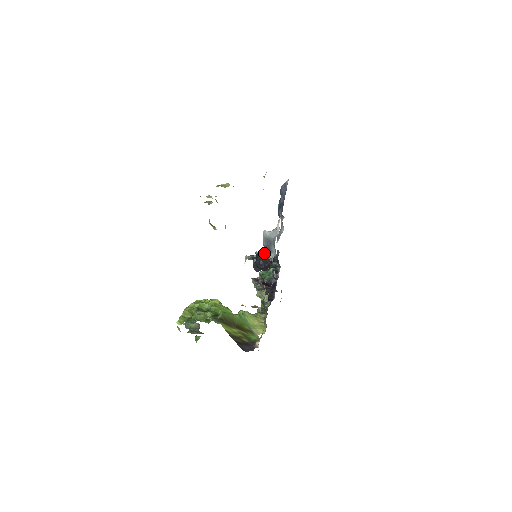
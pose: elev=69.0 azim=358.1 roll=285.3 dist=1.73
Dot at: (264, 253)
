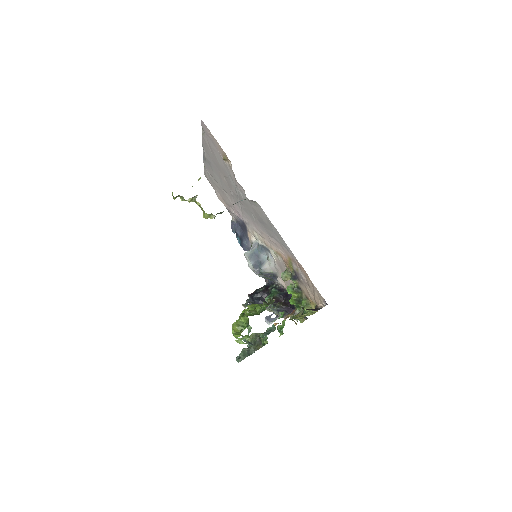
Dot at: (256, 289)
